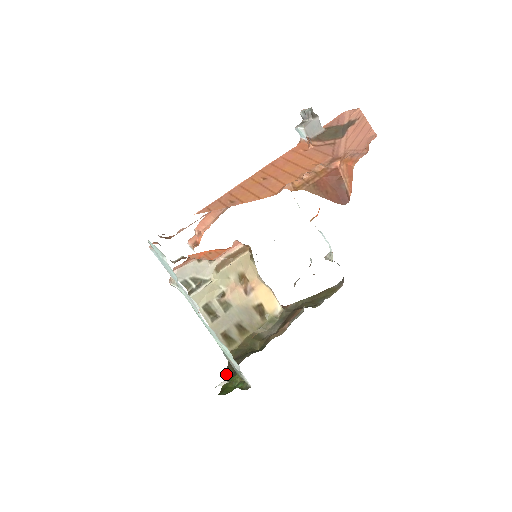
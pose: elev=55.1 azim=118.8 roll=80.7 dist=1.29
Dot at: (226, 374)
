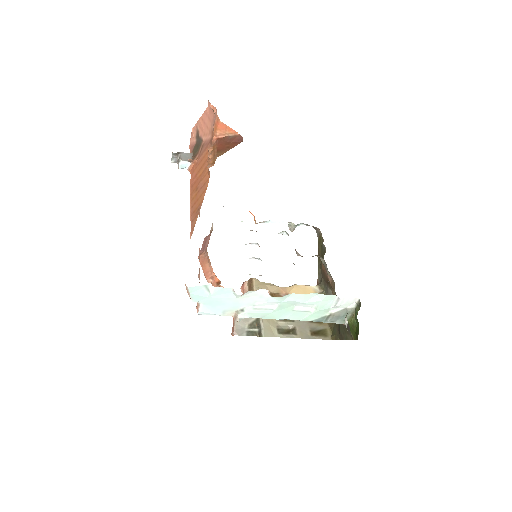
Dot at: occluded
